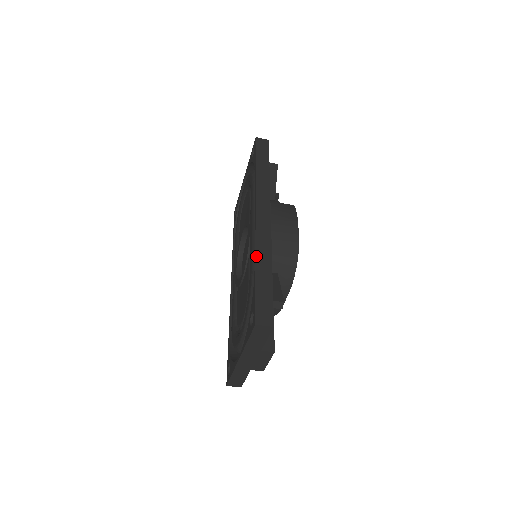
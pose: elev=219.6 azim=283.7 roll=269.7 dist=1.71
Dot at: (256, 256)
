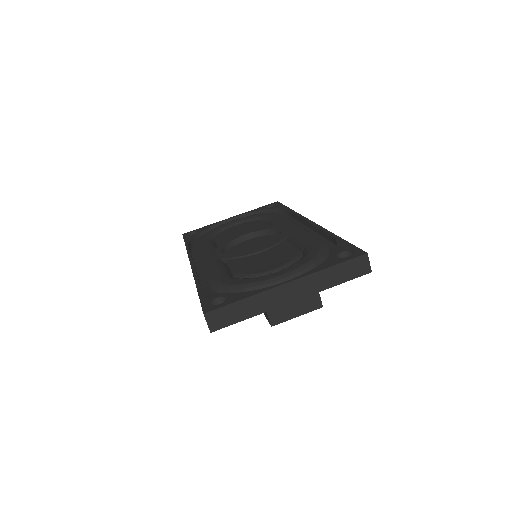
Dot at: (331, 232)
